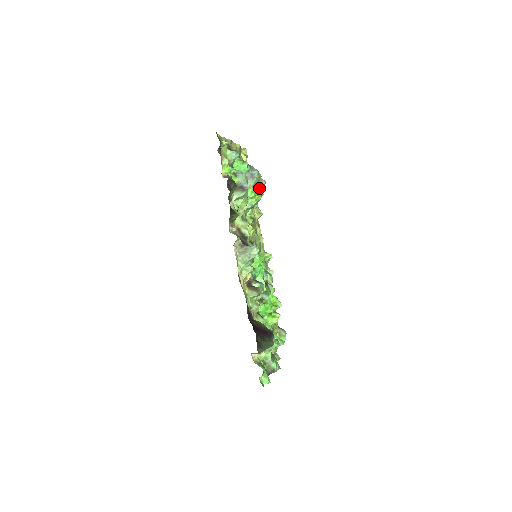
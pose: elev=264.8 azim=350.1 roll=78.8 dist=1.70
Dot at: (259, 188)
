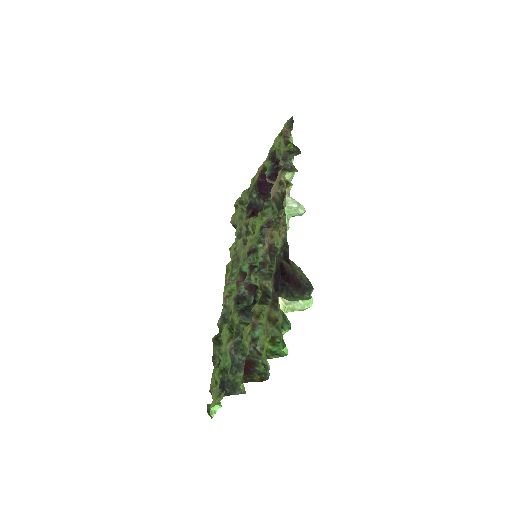
Dot at: occluded
